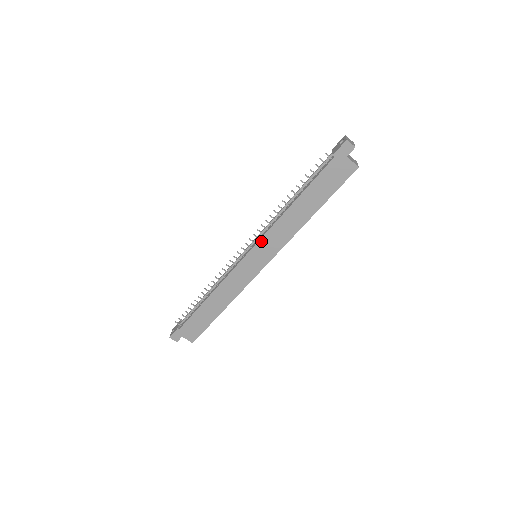
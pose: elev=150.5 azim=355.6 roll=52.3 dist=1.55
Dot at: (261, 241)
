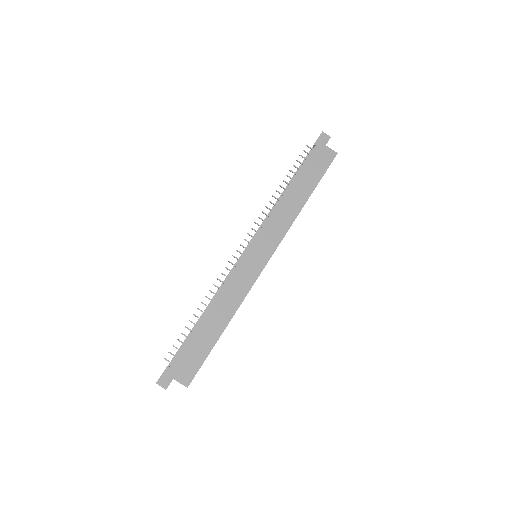
Dot at: (261, 232)
